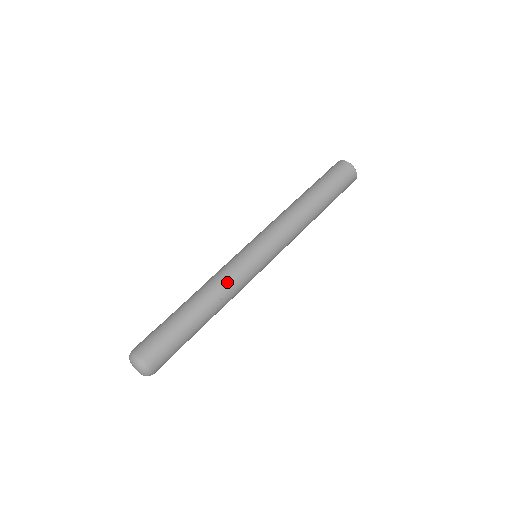
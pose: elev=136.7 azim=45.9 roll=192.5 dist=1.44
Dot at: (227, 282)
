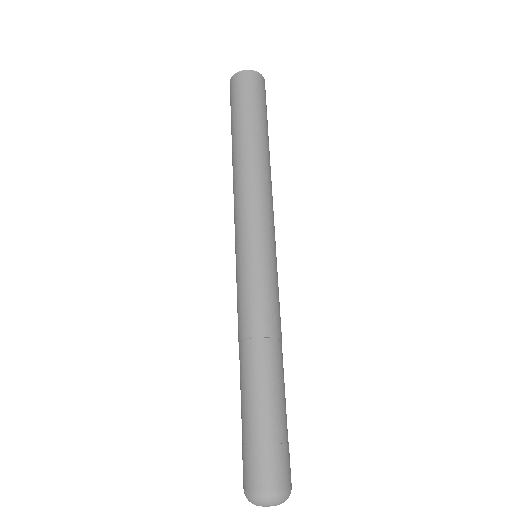
Dot at: (271, 315)
